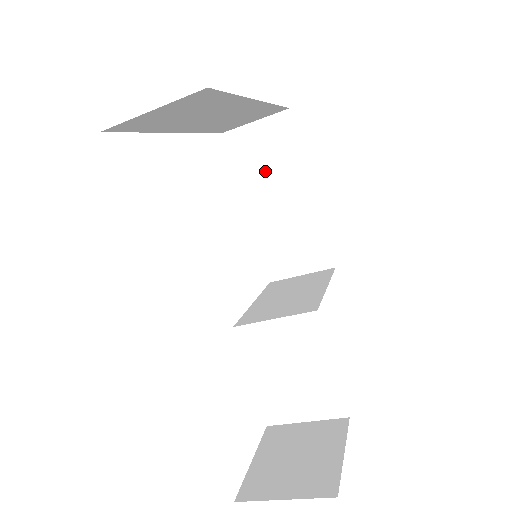
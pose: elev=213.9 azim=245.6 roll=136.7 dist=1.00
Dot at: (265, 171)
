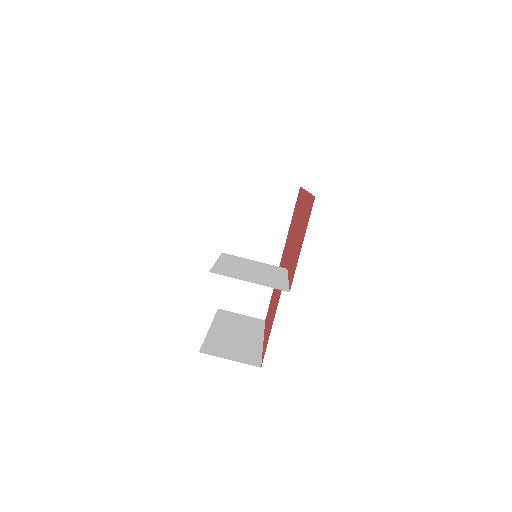
Dot at: (235, 325)
